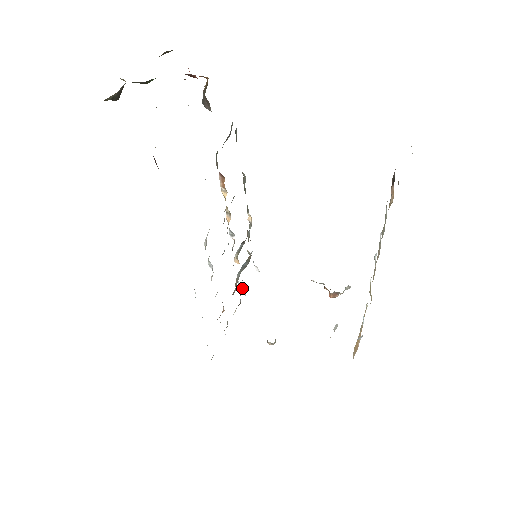
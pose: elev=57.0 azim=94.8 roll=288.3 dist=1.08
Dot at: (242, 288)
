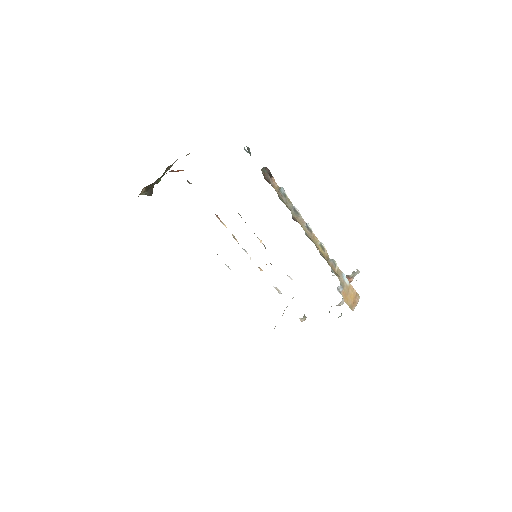
Dot at: (278, 290)
